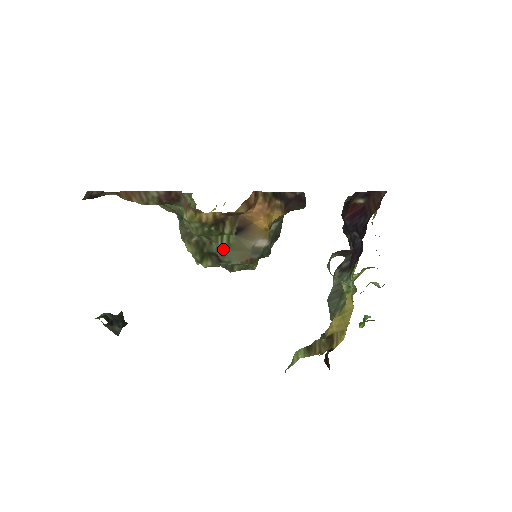
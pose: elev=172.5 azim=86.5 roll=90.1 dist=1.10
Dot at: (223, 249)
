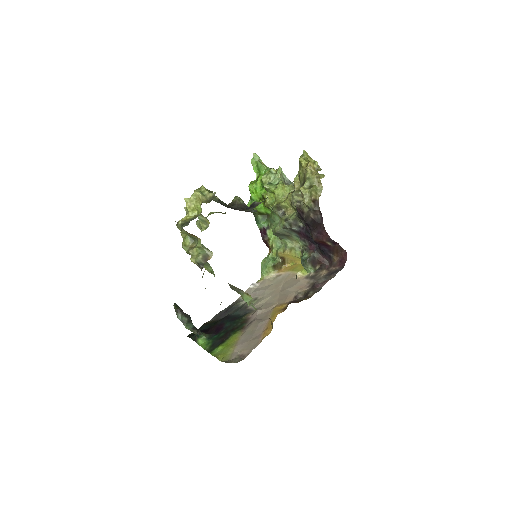
Dot at: occluded
